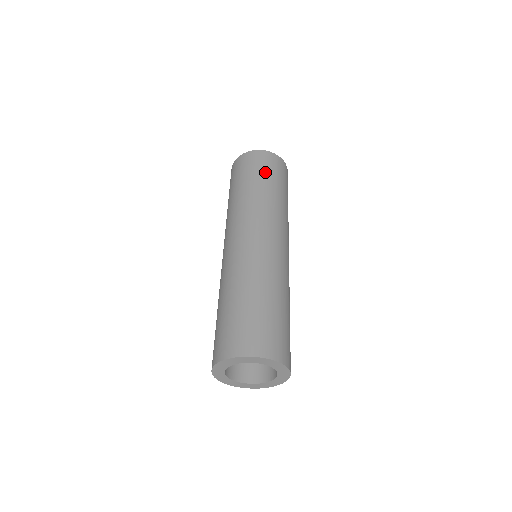
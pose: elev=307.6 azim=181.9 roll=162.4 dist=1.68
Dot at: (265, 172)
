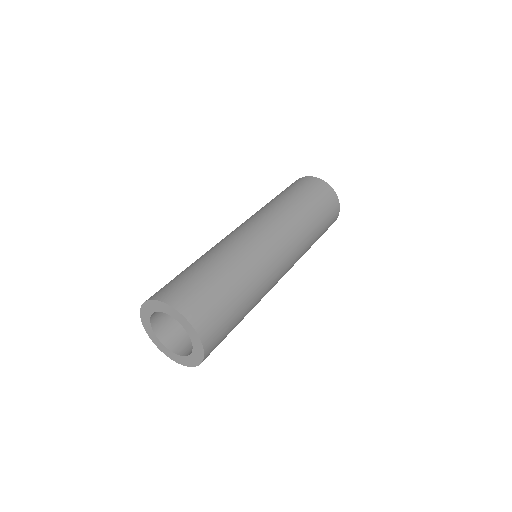
Dot at: (293, 189)
